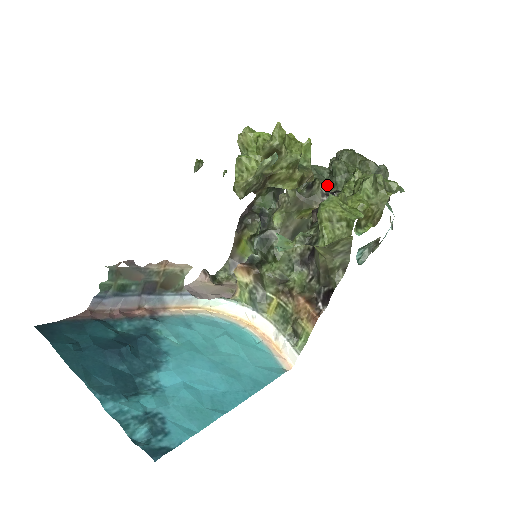
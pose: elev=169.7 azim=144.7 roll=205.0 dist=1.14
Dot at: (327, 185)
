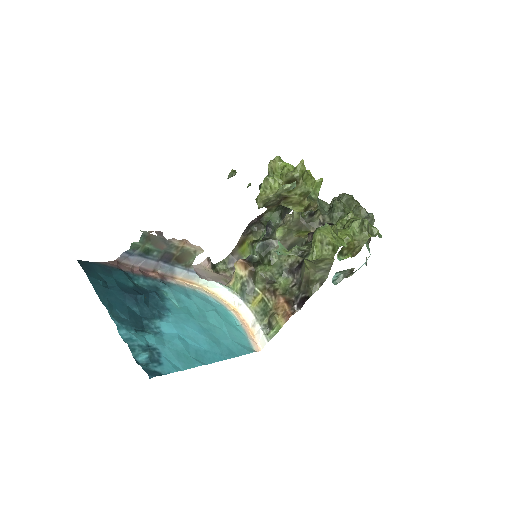
Dot at: (325, 217)
